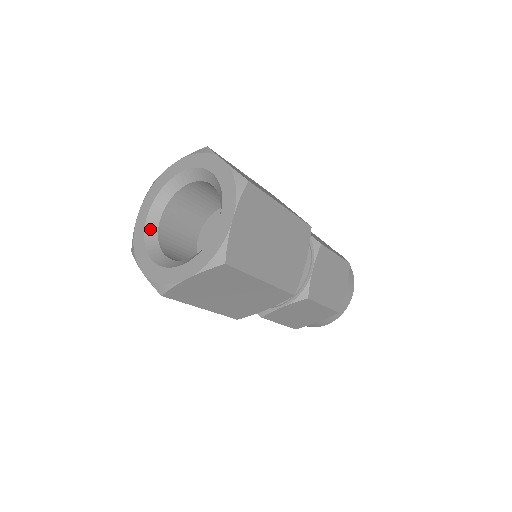
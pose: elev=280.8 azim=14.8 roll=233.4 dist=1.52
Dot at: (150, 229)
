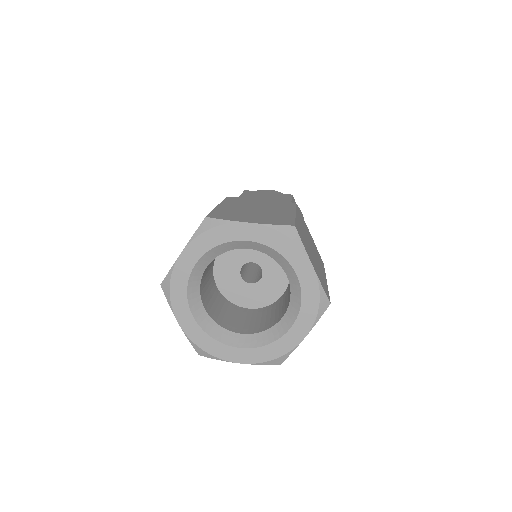
Dot at: (194, 278)
